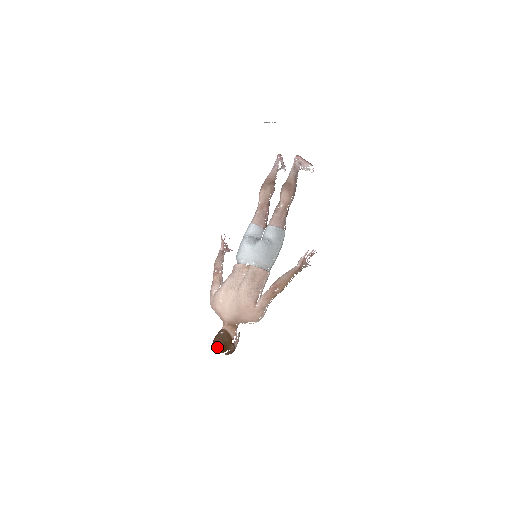
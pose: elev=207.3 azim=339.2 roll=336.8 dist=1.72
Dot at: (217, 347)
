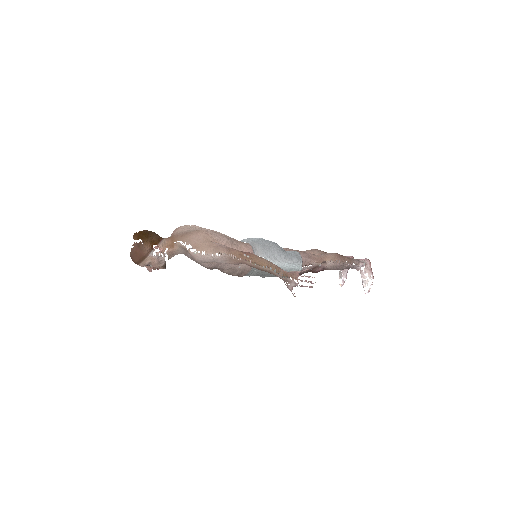
Dot at: (139, 231)
